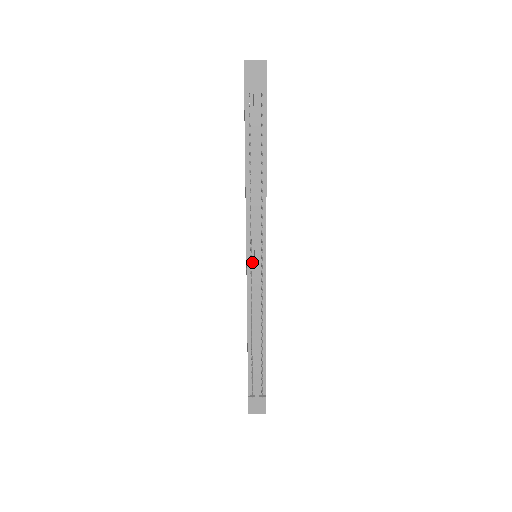
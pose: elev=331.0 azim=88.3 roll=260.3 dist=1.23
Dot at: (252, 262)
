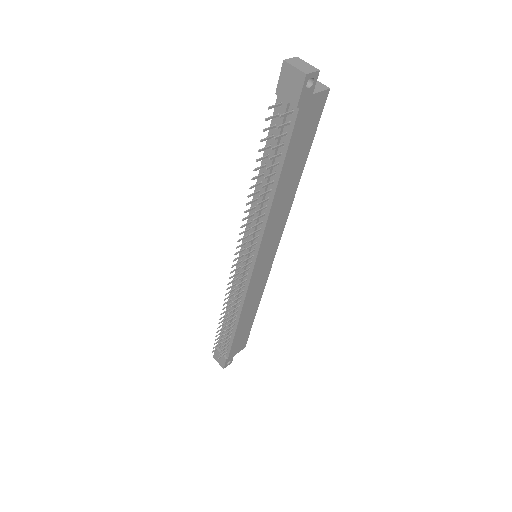
Dot at: (243, 260)
